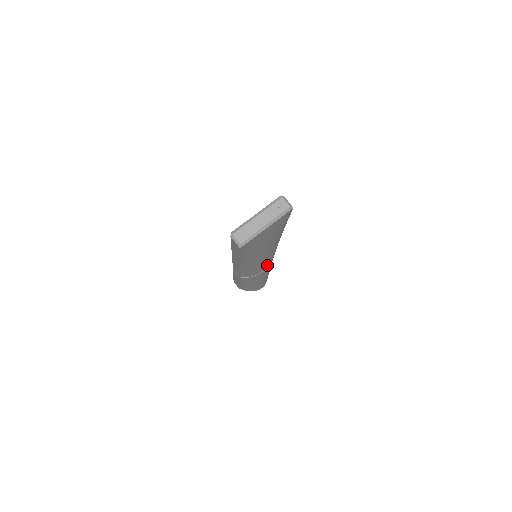
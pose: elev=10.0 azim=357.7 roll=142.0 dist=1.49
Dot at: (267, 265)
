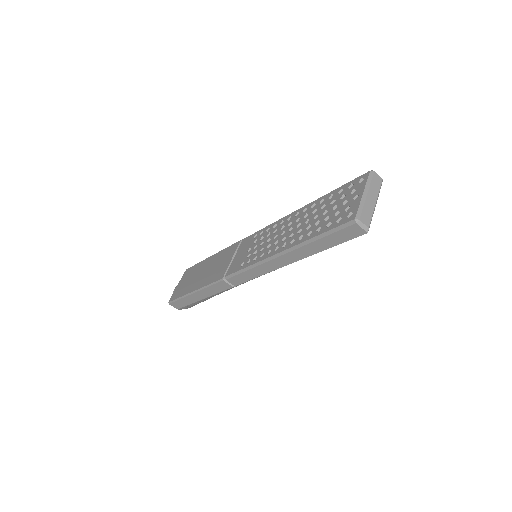
Dot at: occluded
